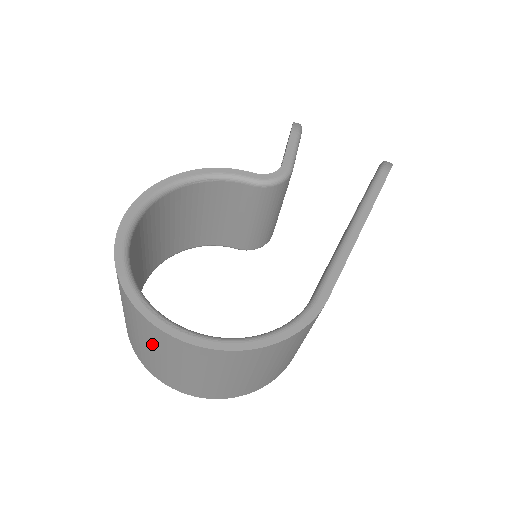
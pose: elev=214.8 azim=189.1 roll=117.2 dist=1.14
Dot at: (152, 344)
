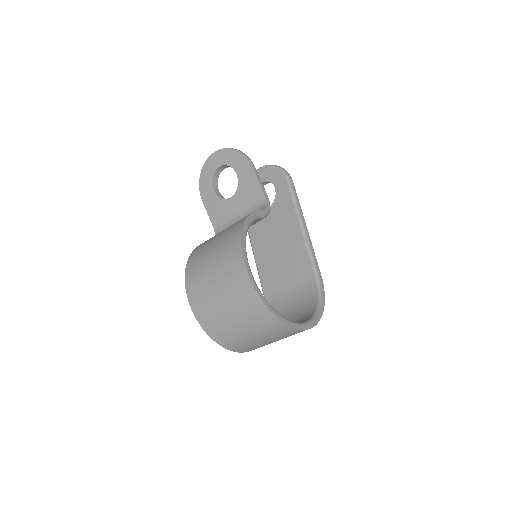
Dot at: (275, 337)
